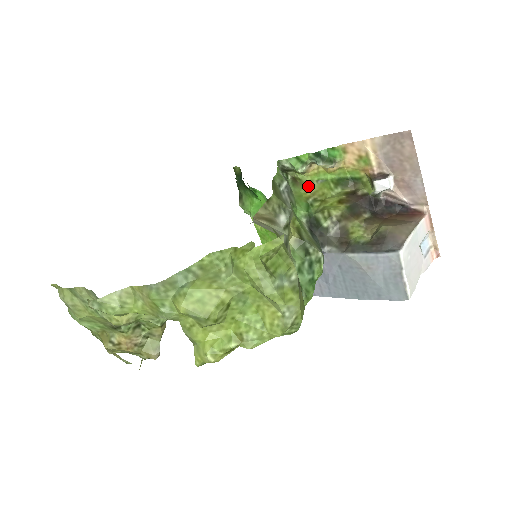
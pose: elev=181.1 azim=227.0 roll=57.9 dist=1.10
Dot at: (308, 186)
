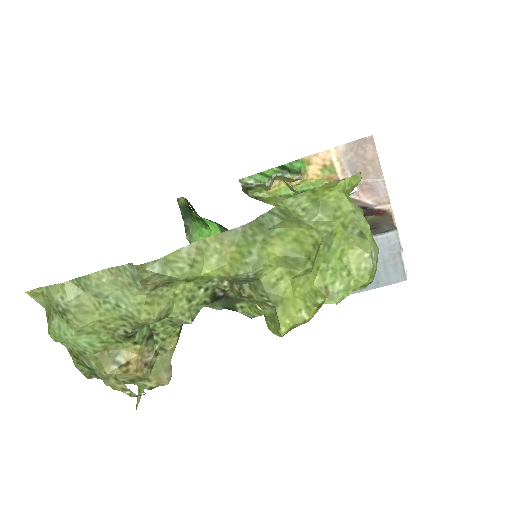
Dot at: (274, 200)
